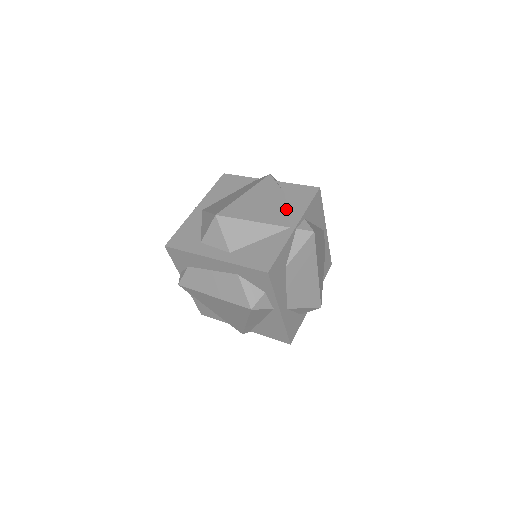
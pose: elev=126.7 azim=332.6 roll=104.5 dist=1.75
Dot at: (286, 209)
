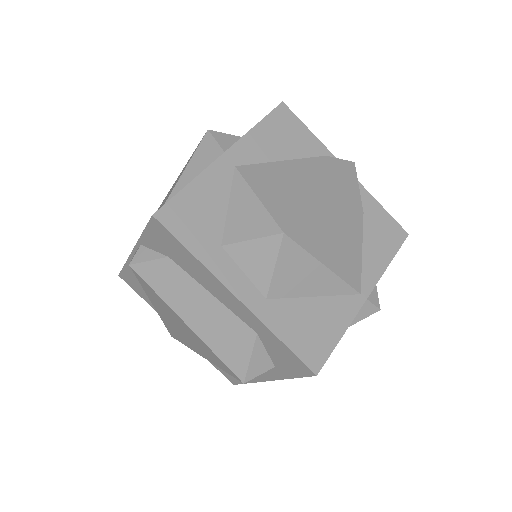
Dot at: (361, 251)
